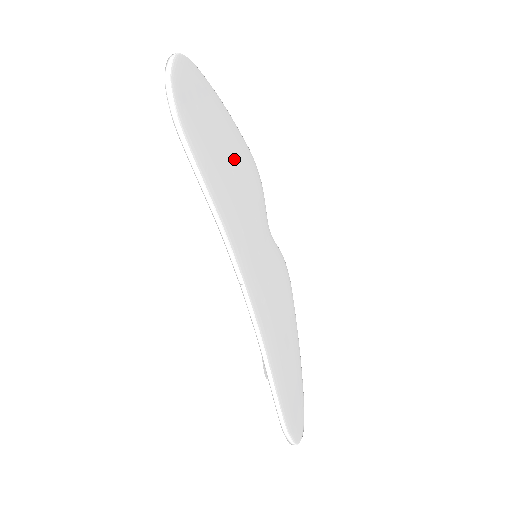
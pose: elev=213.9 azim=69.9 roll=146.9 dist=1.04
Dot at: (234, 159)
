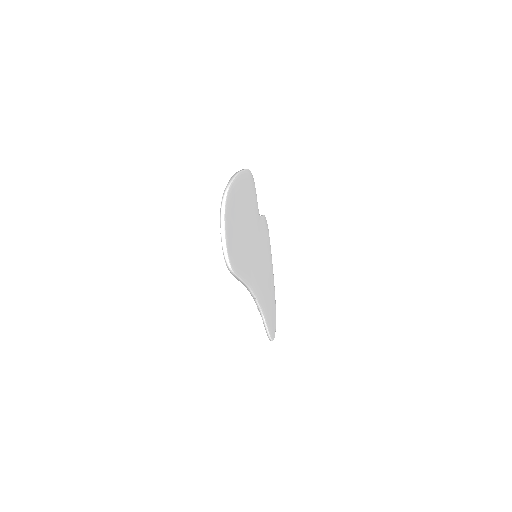
Dot at: (246, 212)
